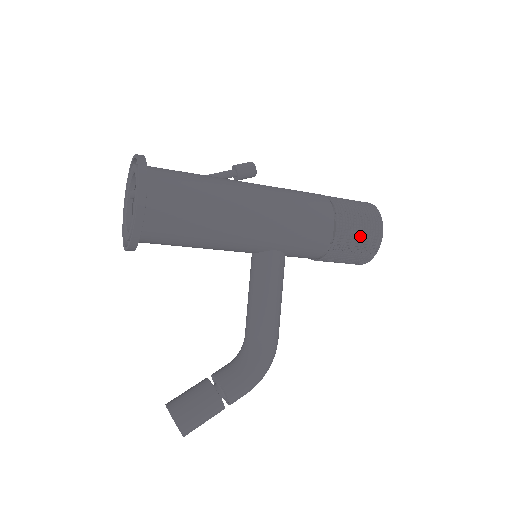
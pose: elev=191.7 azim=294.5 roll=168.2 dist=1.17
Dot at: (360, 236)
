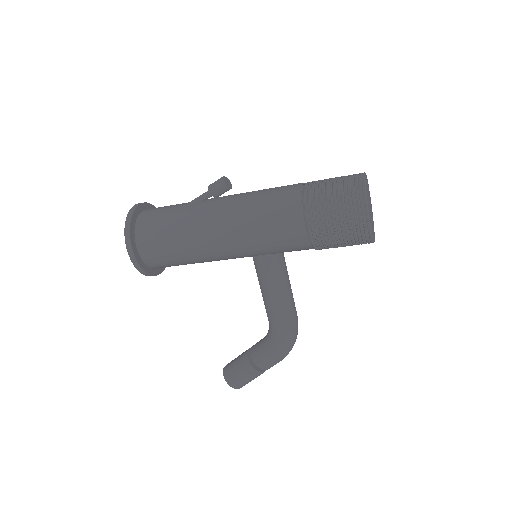
Dot at: (339, 229)
